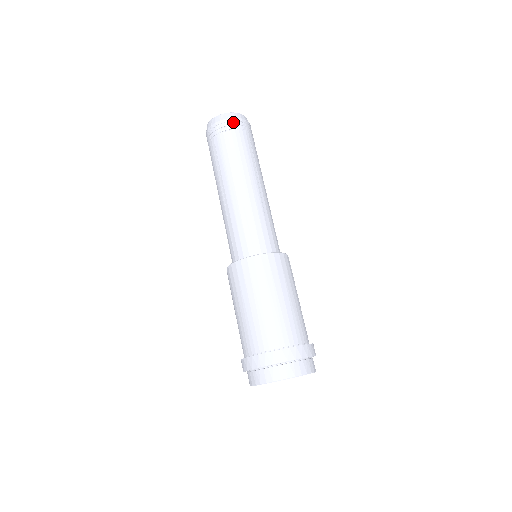
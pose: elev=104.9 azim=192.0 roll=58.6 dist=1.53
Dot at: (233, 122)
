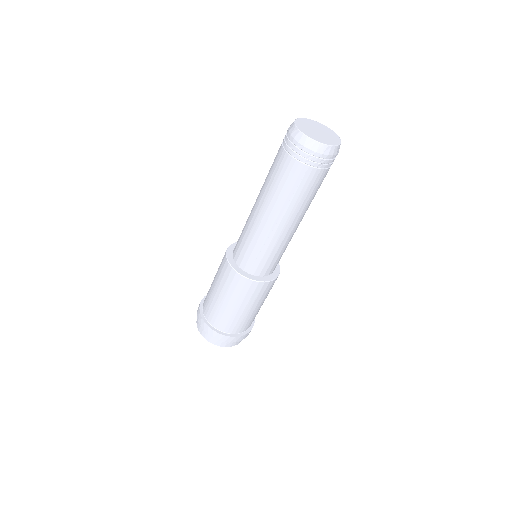
Dot at: (297, 148)
